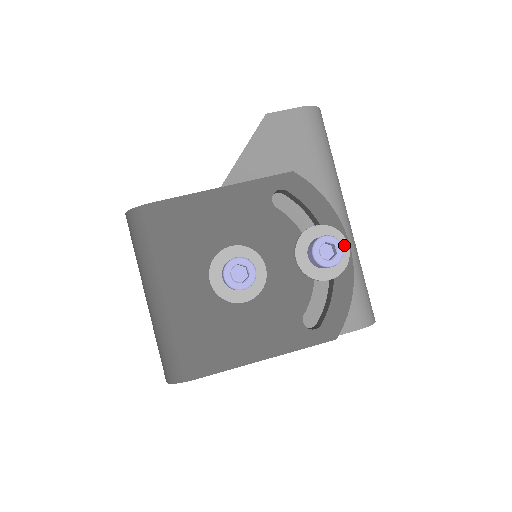
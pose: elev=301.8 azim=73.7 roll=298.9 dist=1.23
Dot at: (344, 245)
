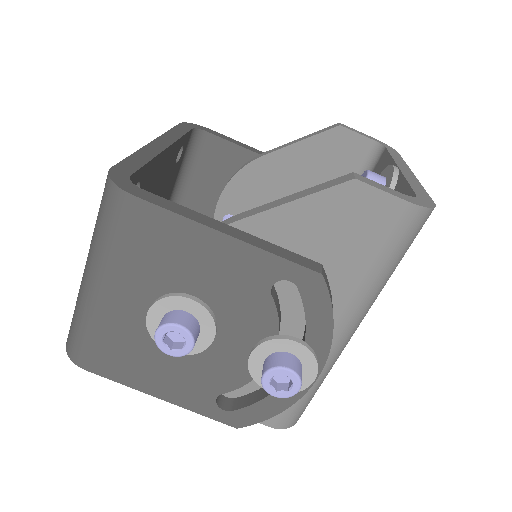
Dot at: (311, 376)
